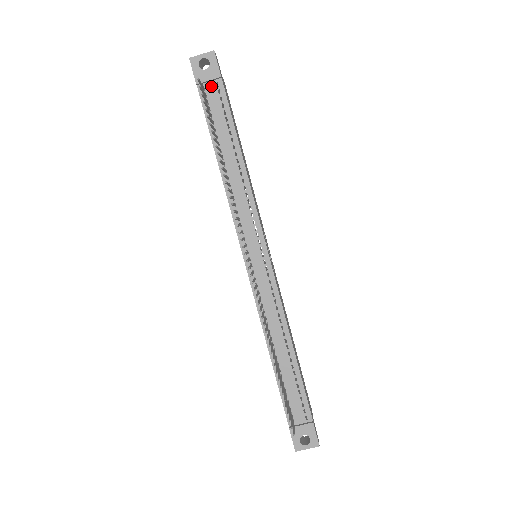
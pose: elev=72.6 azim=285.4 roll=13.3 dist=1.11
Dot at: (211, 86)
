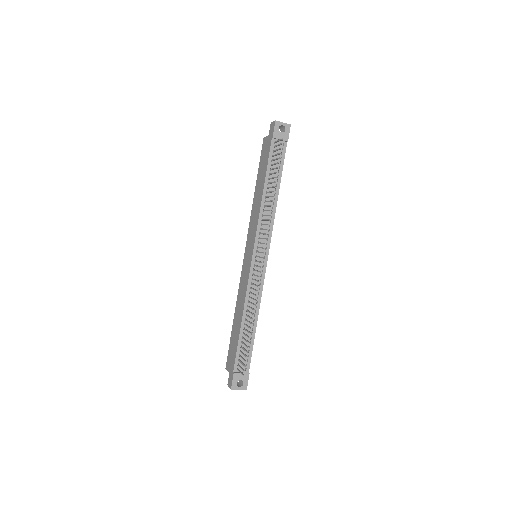
Dot at: occluded
